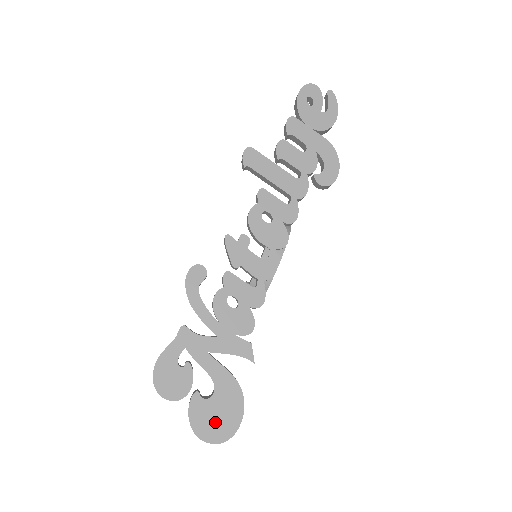
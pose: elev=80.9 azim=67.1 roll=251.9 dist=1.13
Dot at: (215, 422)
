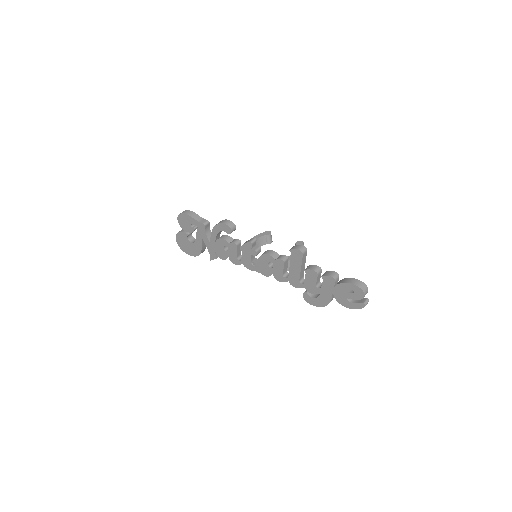
Dot at: (184, 244)
